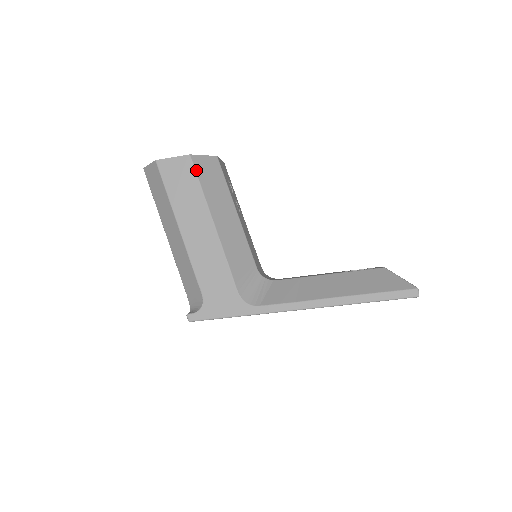
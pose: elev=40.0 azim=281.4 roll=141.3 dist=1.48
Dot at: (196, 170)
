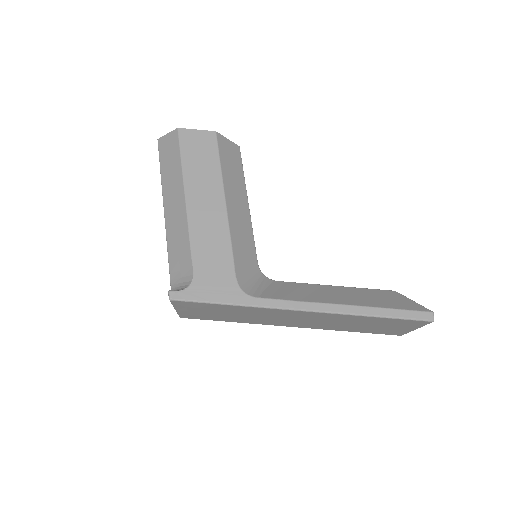
Dot at: (219, 147)
